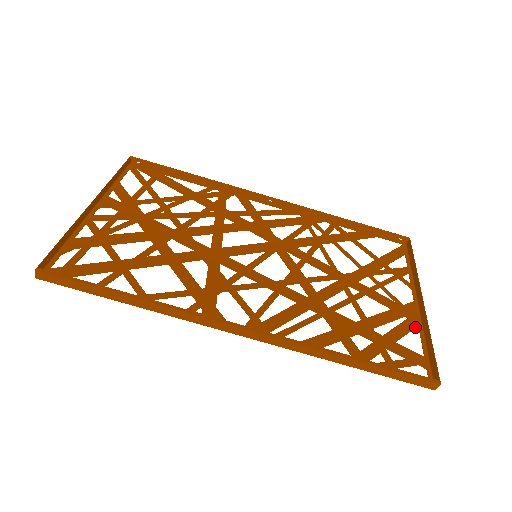
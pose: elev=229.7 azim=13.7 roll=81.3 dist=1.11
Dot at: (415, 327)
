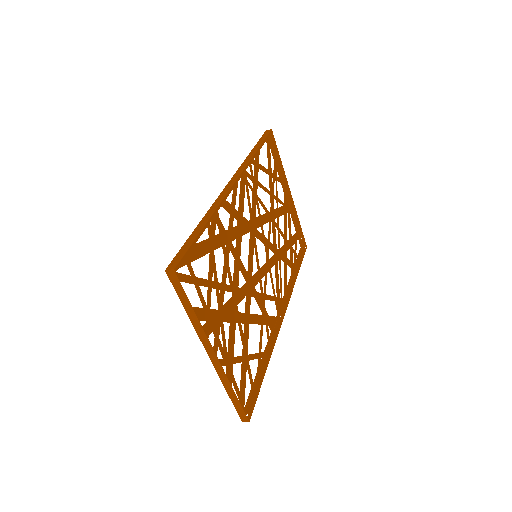
Dot at: occluded
